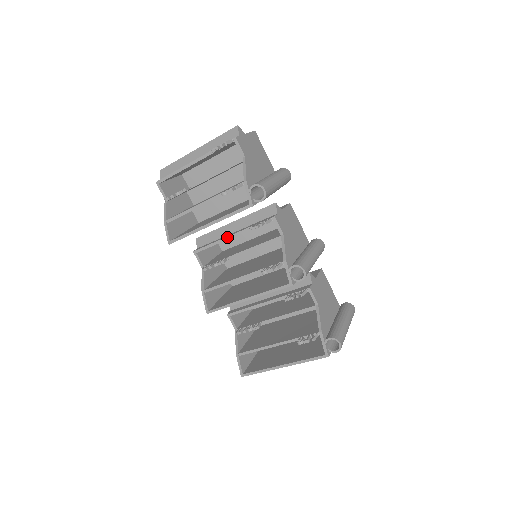
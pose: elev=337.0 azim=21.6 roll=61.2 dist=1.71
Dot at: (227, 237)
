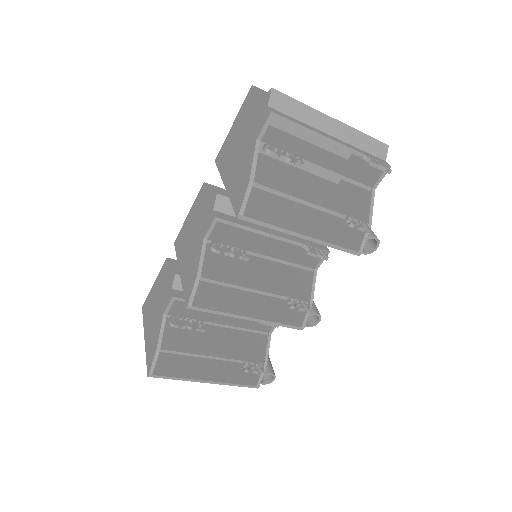
Dot at: (270, 234)
